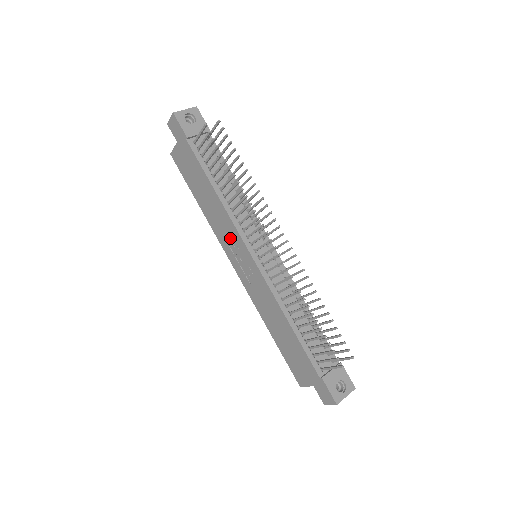
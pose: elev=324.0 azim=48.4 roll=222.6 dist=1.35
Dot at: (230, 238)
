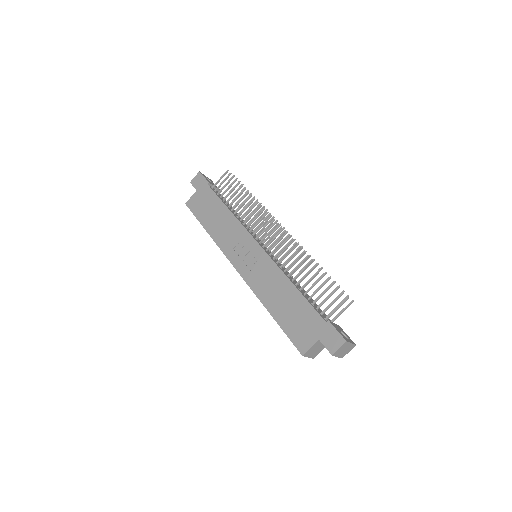
Dot at: (236, 240)
